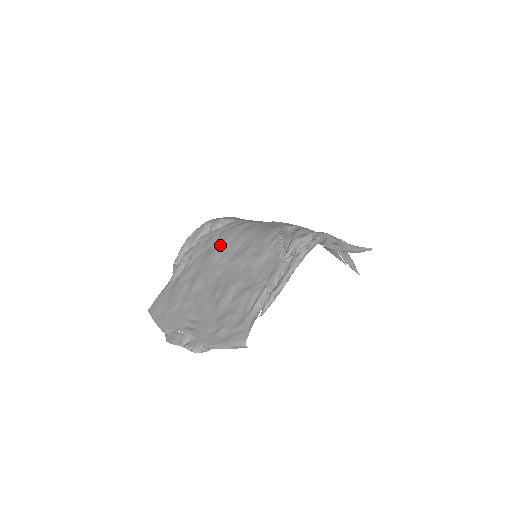
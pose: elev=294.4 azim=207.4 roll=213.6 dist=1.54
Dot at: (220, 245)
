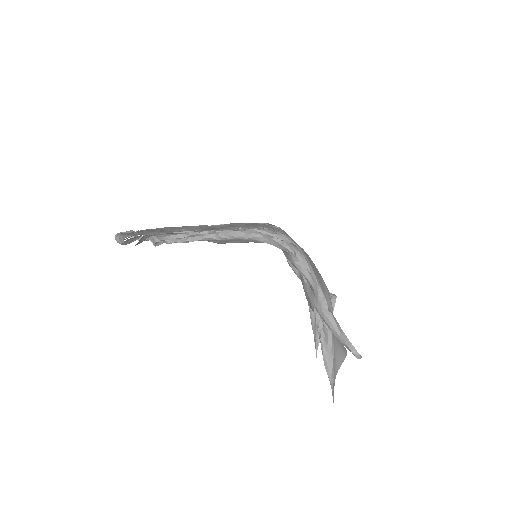
Dot at: (242, 223)
